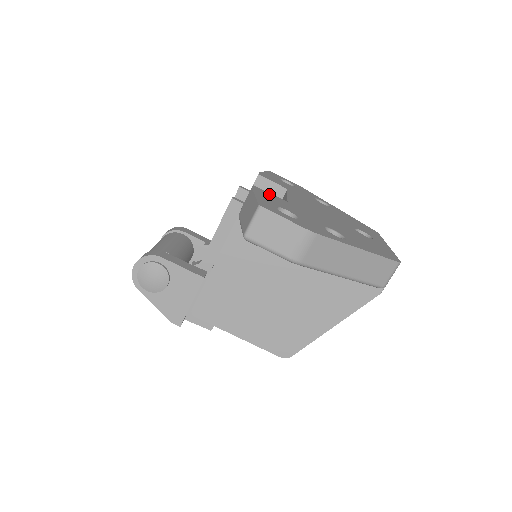
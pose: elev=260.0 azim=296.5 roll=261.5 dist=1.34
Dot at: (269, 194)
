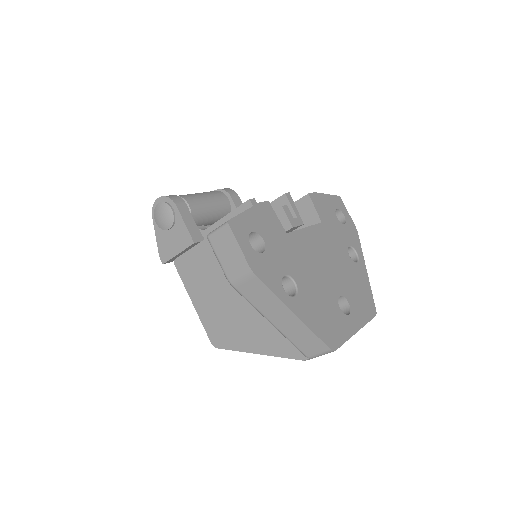
Dot at: (273, 217)
